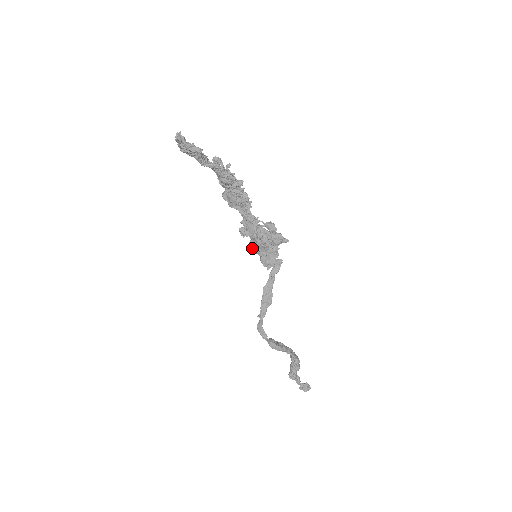
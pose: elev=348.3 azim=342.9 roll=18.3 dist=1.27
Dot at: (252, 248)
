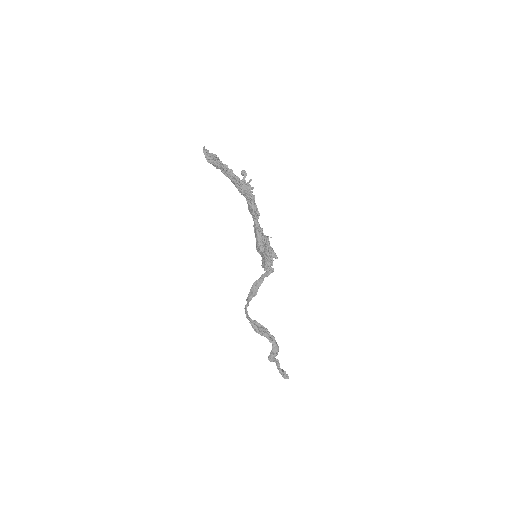
Dot at: (257, 249)
